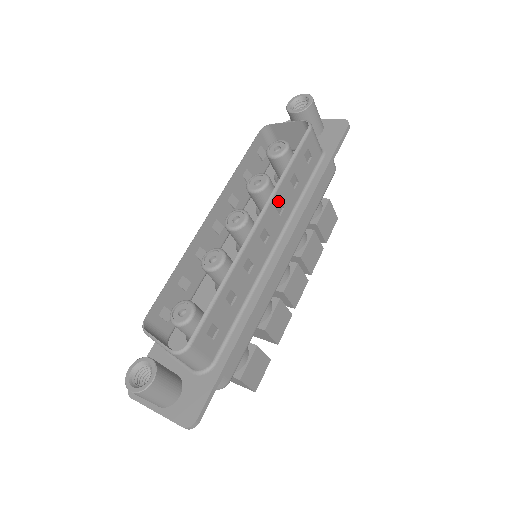
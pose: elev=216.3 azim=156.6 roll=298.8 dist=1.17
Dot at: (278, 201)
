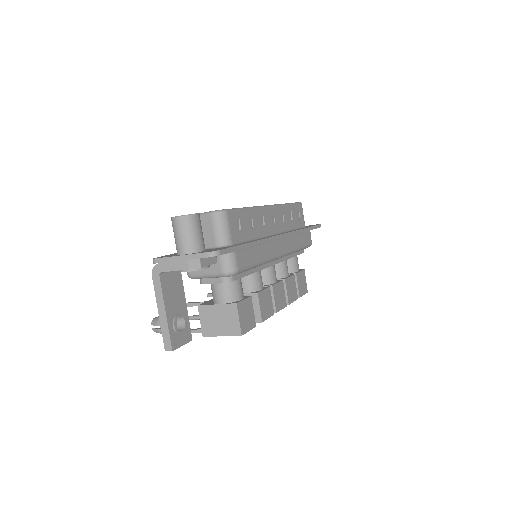
Dot at: (282, 212)
